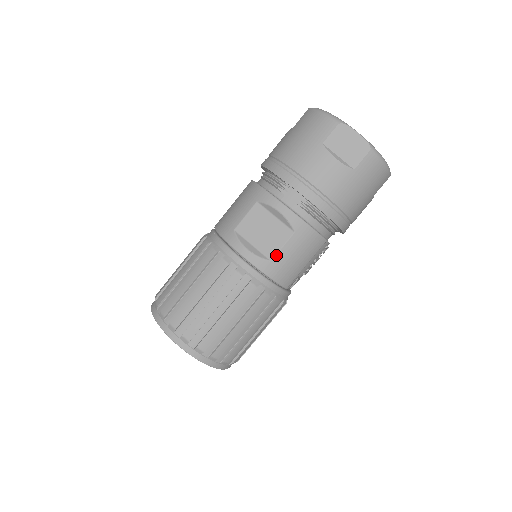
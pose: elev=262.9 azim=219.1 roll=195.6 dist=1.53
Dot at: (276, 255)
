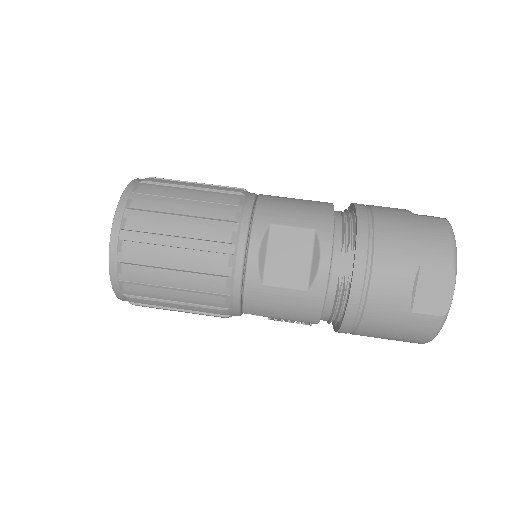
Dot at: (272, 286)
